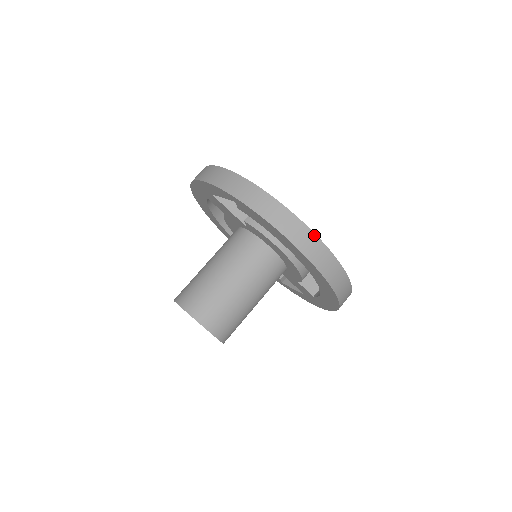
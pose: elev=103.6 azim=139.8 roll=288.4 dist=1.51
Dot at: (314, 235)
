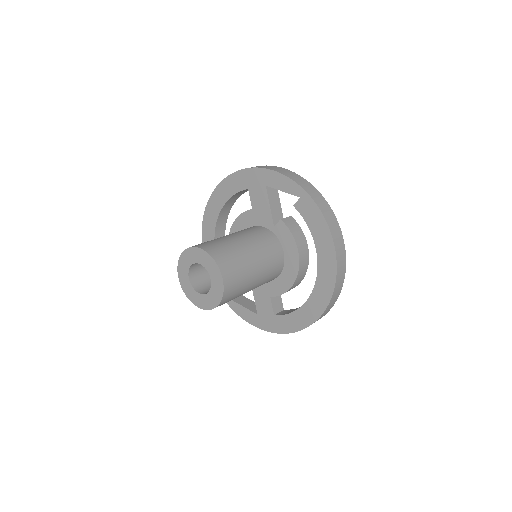
Dot at: (345, 253)
